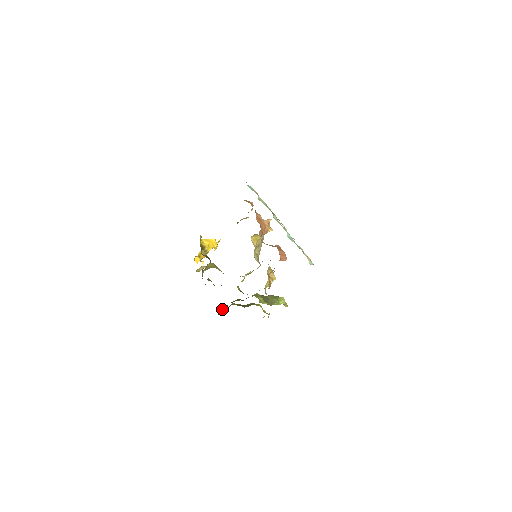
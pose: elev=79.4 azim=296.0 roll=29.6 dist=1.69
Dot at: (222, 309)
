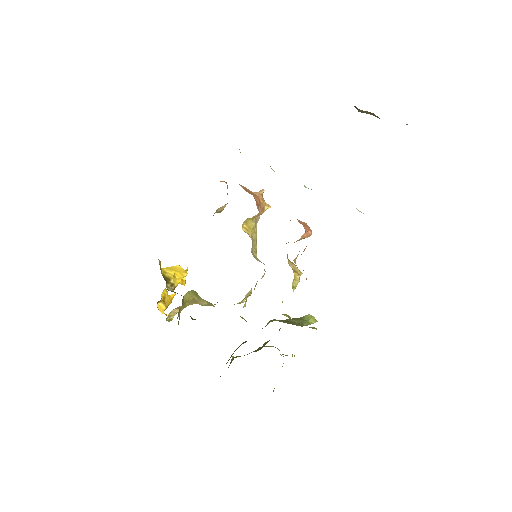
Dot at: occluded
